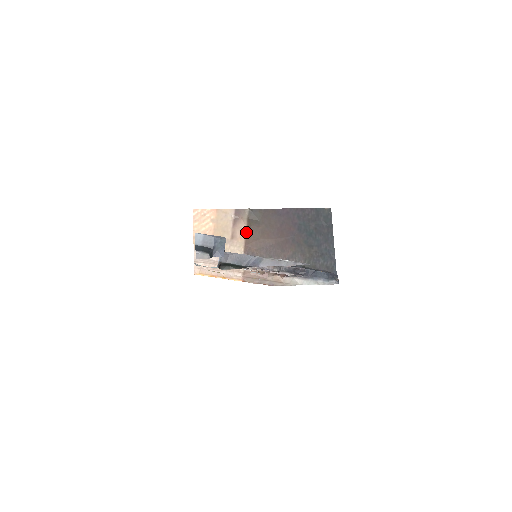
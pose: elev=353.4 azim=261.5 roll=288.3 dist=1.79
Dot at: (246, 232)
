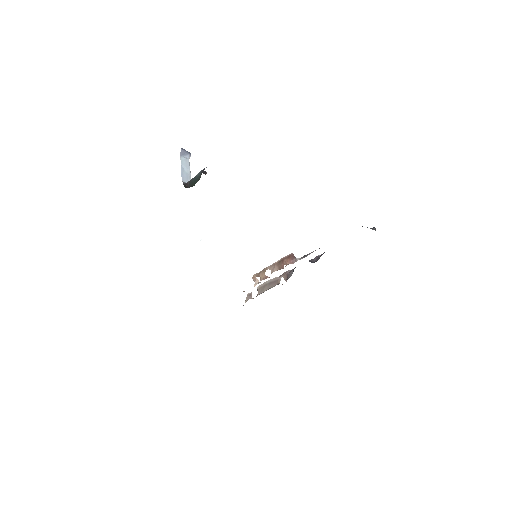
Dot at: occluded
